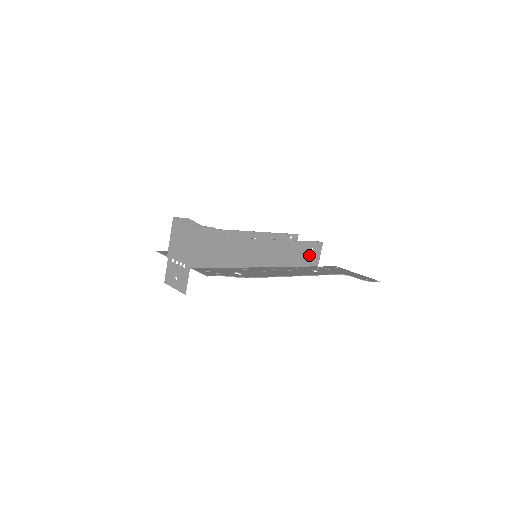
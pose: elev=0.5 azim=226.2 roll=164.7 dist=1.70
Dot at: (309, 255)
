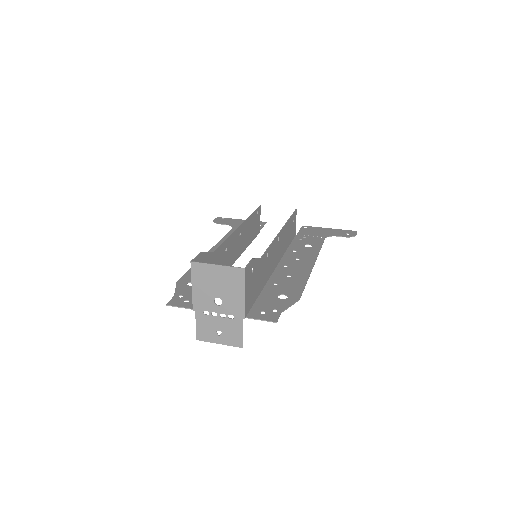
Dot at: (292, 229)
